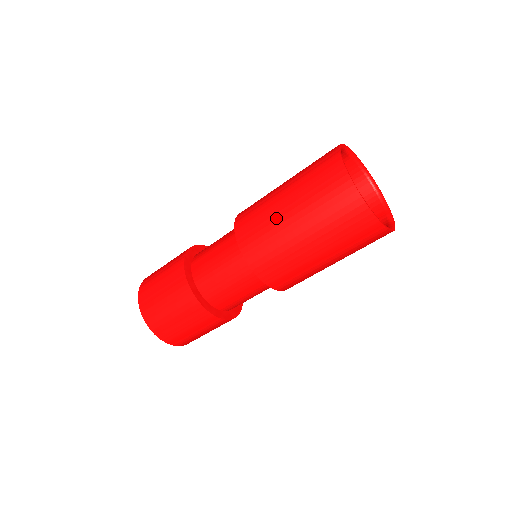
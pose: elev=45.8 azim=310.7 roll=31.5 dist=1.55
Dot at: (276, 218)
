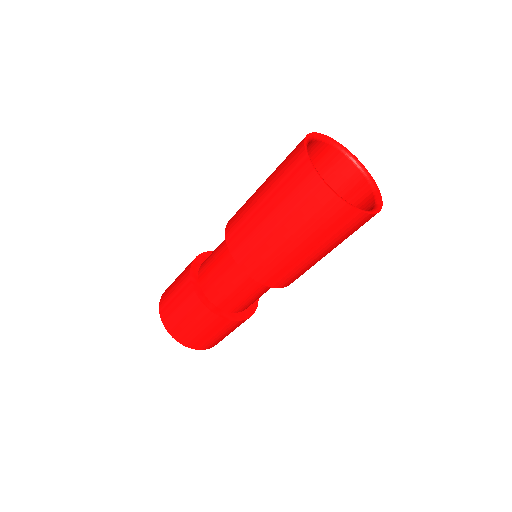
Dot at: (268, 238)
